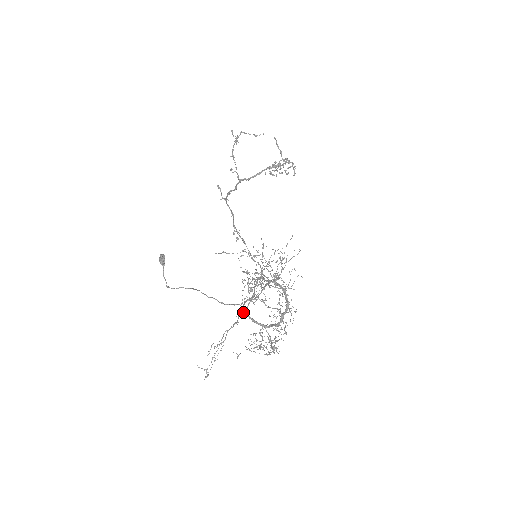
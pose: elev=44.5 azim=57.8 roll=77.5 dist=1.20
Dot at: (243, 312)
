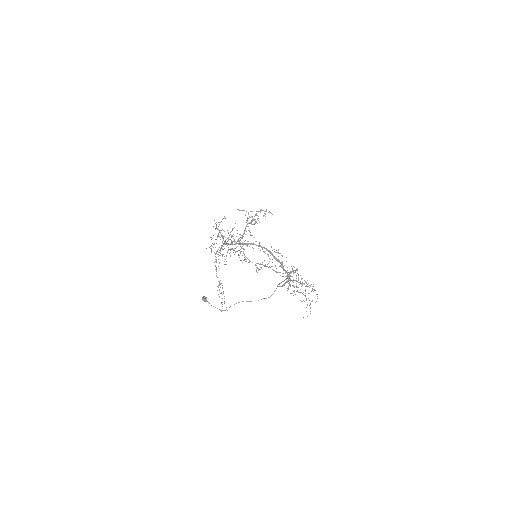
Dot at: (216, 262)
